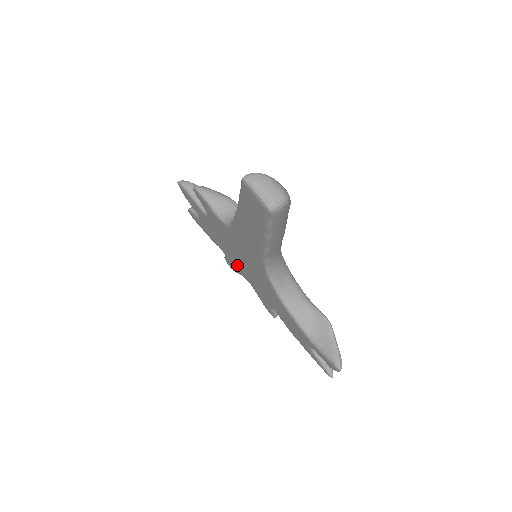
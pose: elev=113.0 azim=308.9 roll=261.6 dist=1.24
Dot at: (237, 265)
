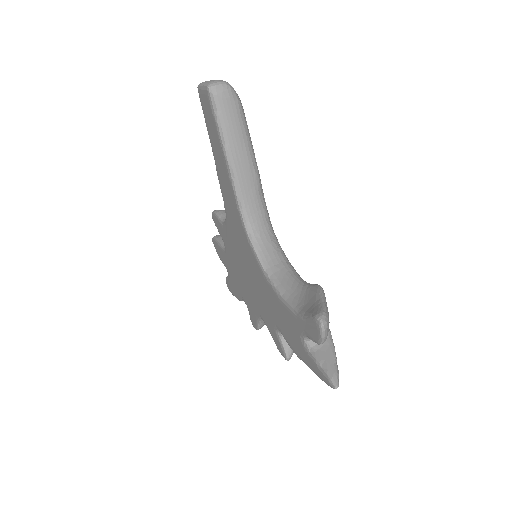
Dot at: (250, 299)
